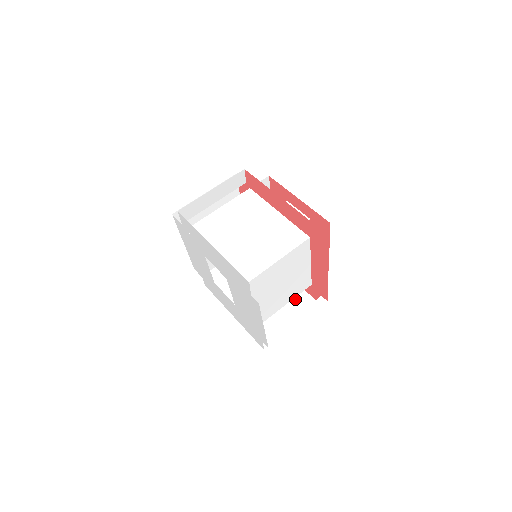
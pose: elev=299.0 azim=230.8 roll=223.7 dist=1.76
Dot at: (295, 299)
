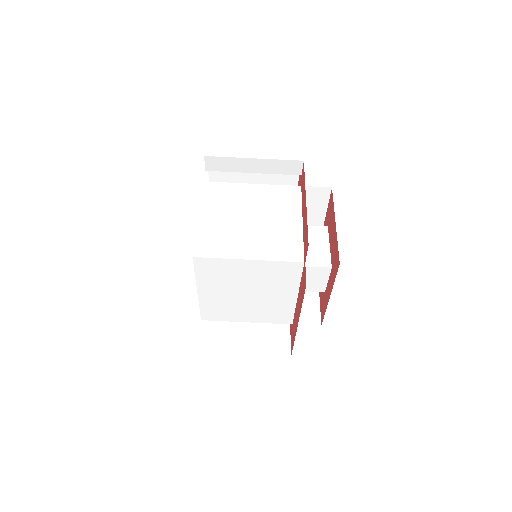
Dot at: occluded
